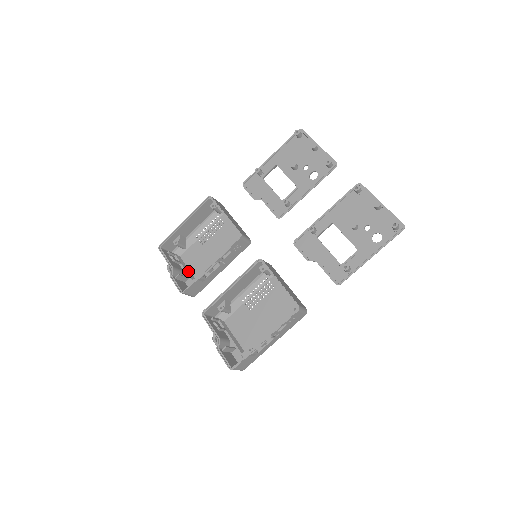
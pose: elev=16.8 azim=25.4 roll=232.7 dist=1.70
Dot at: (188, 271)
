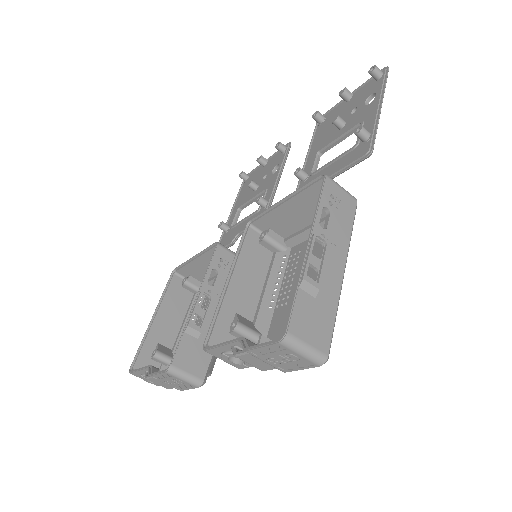
Dot at: occluded
